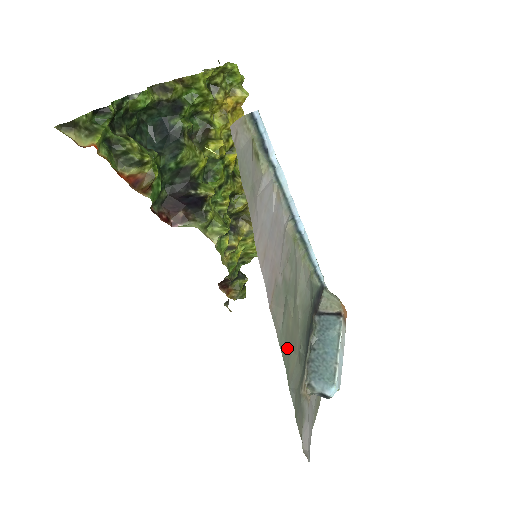
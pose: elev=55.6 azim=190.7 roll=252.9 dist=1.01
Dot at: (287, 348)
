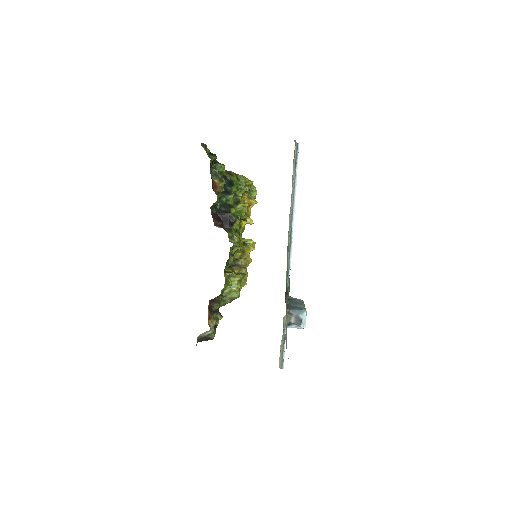
Dot at: occluded
